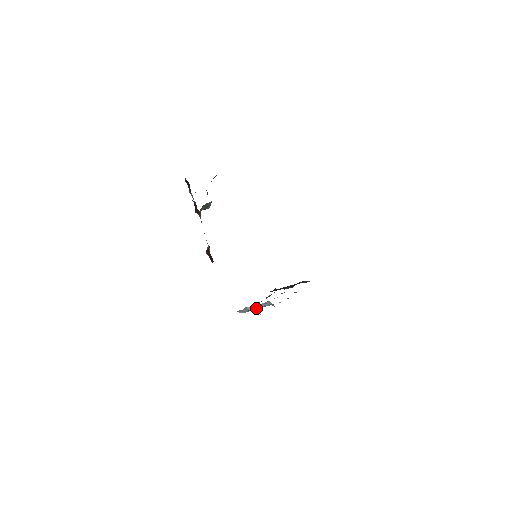
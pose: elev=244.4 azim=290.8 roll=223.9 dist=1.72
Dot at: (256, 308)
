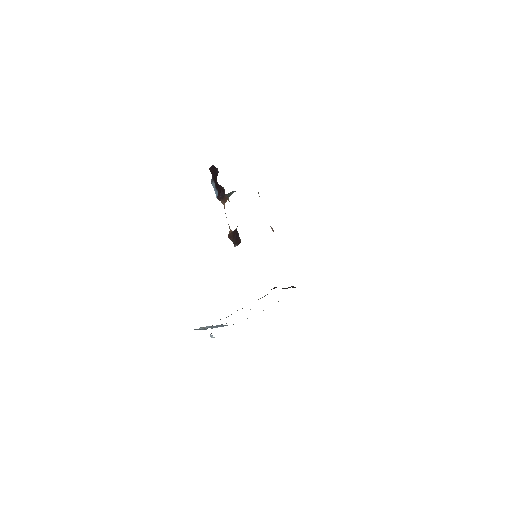
Dot at: (214, 327)
